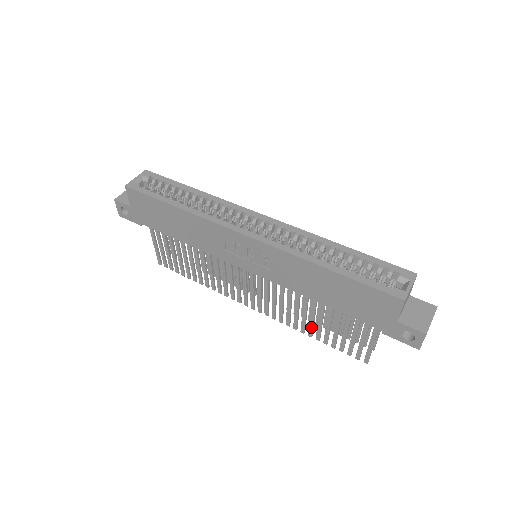
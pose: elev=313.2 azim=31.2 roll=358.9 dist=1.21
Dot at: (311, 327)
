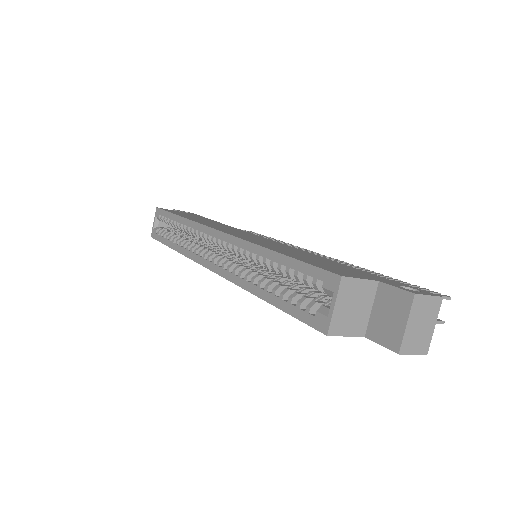
Dot at: occluded
